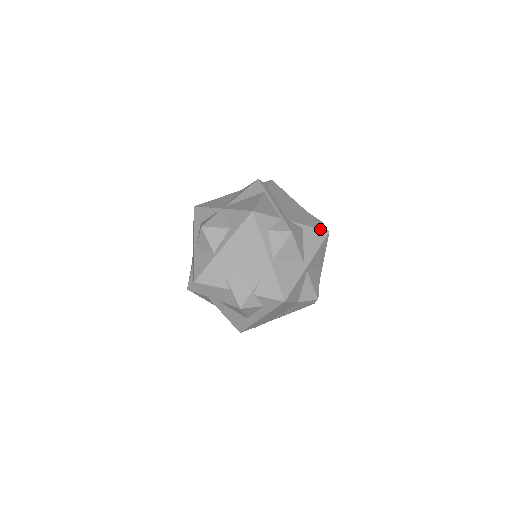
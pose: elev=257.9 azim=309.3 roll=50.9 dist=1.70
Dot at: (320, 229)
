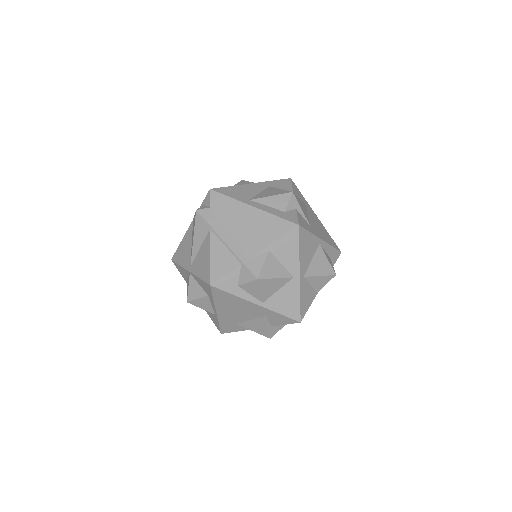
Dot at: (287, 233)
